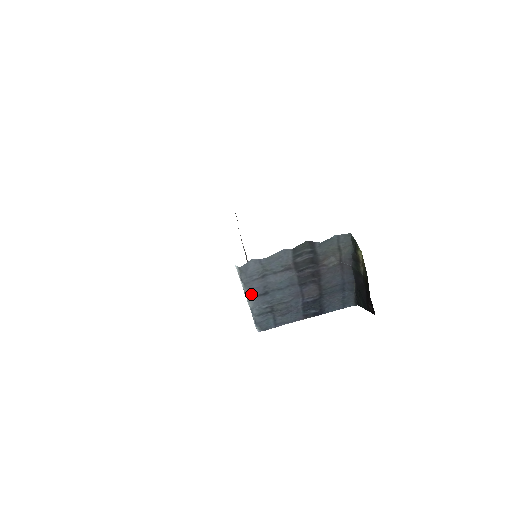
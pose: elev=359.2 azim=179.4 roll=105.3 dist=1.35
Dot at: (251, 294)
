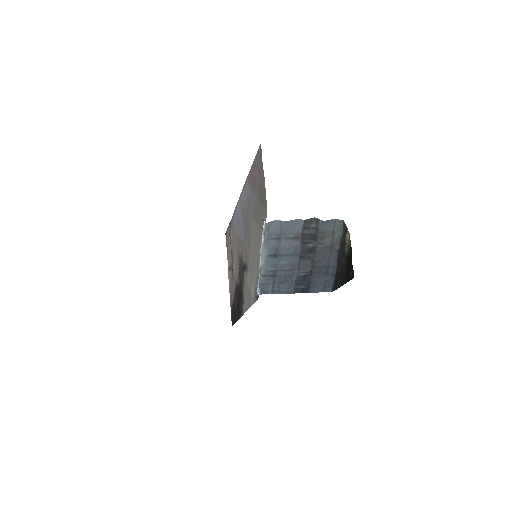
Dot at: (266, 252)
